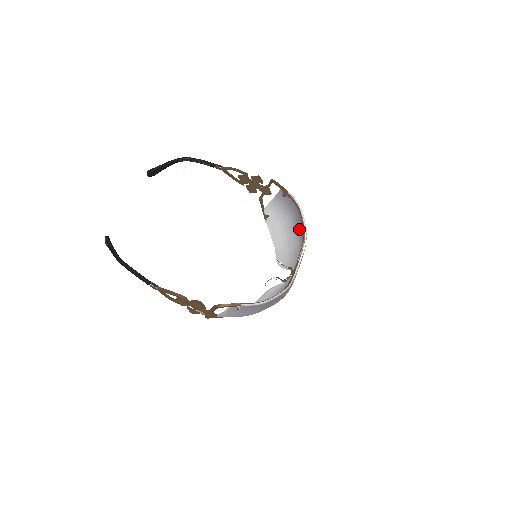
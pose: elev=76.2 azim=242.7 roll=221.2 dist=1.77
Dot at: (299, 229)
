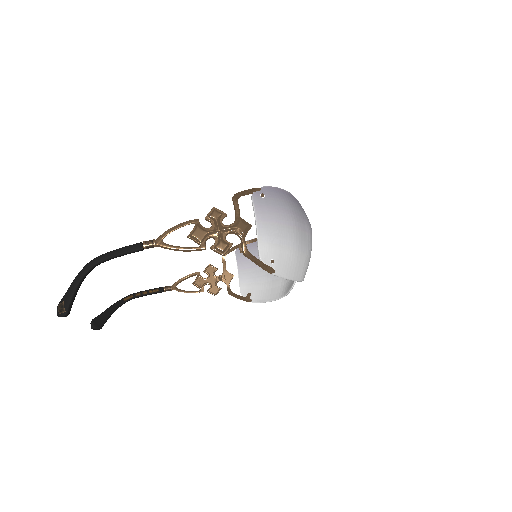
Dot at: occluded
